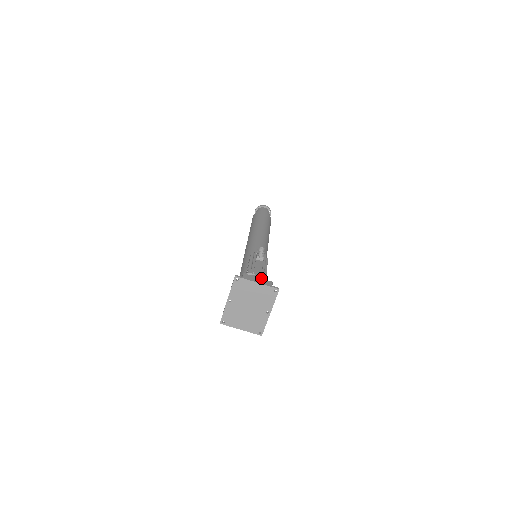
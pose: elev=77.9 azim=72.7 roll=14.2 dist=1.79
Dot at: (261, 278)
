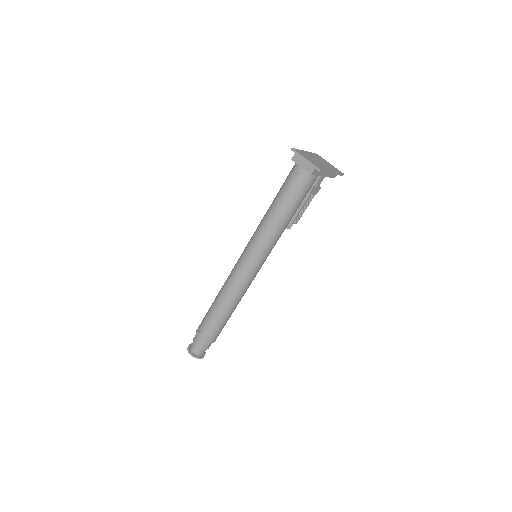
Dot at: occluded
